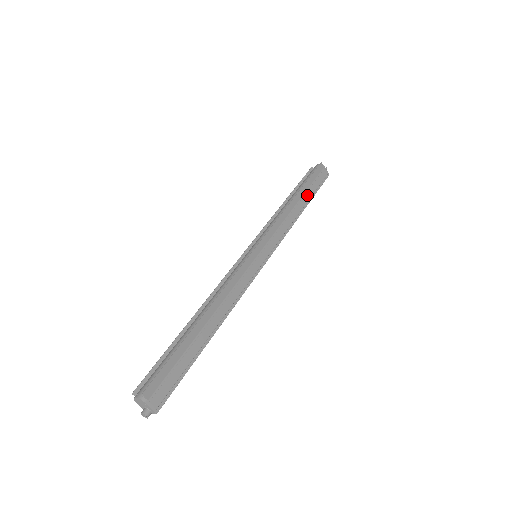
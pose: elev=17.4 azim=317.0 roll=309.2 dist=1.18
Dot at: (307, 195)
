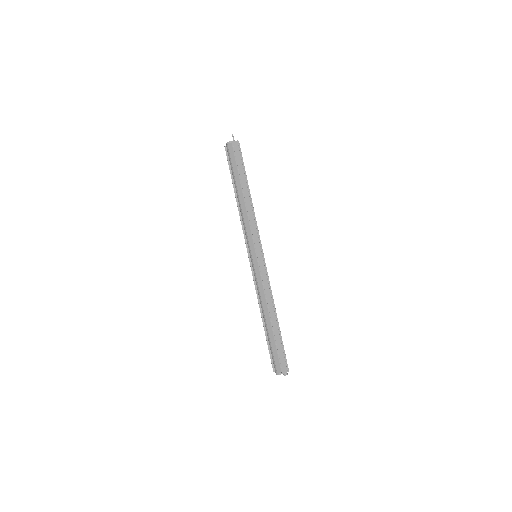
Dot at: (242, 180)
